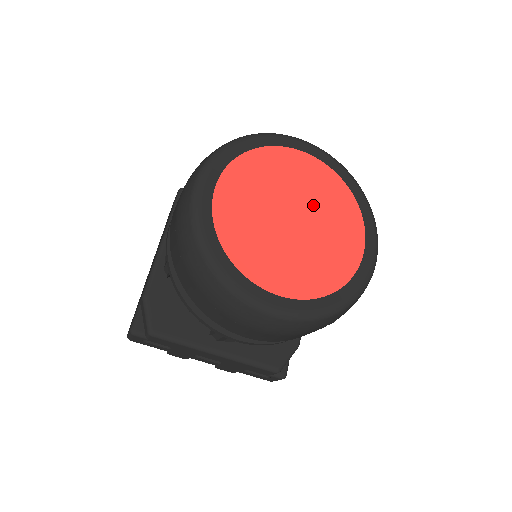
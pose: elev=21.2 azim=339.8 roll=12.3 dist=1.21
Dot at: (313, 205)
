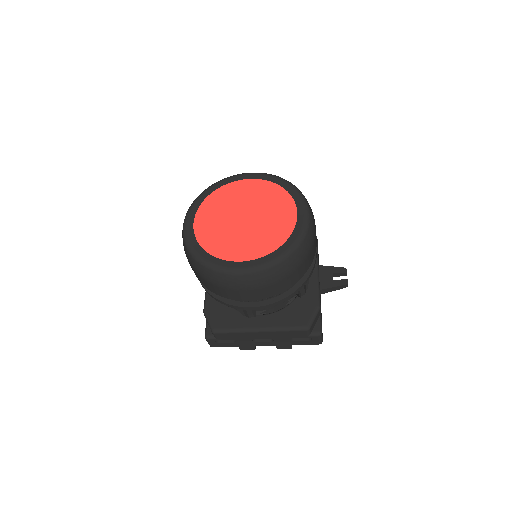
Dot at: (256, 205)
